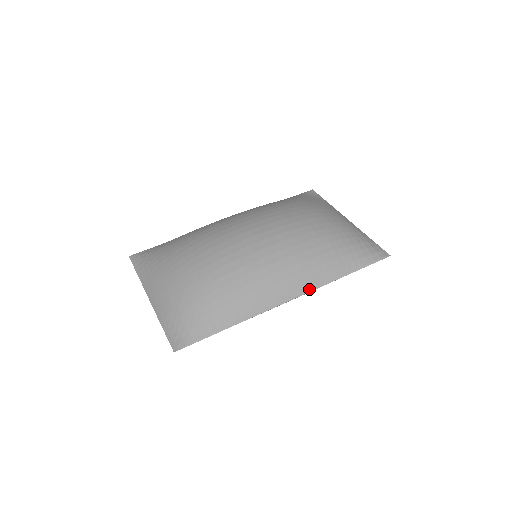
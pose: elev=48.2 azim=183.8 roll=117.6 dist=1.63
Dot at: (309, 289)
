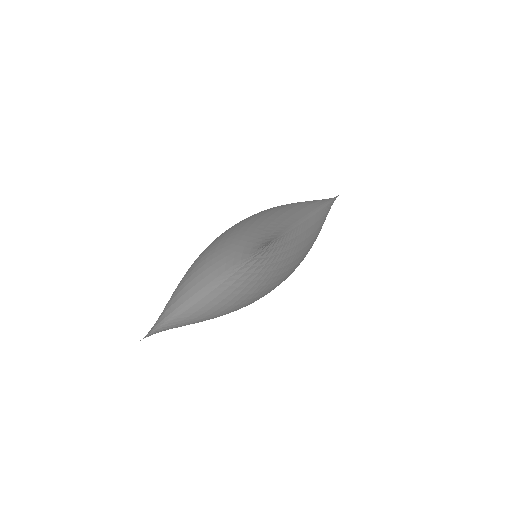
Dot at: (316, 208)
